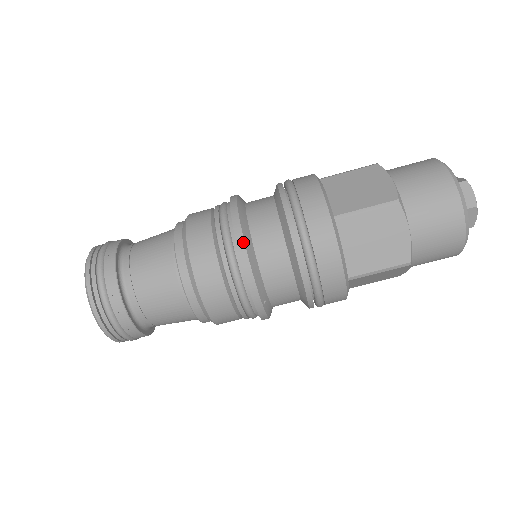
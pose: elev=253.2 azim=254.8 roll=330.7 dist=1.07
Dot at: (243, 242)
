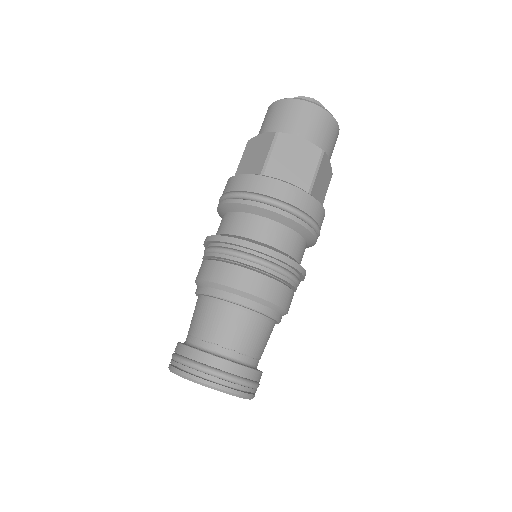
Dot at: (237, 239)
